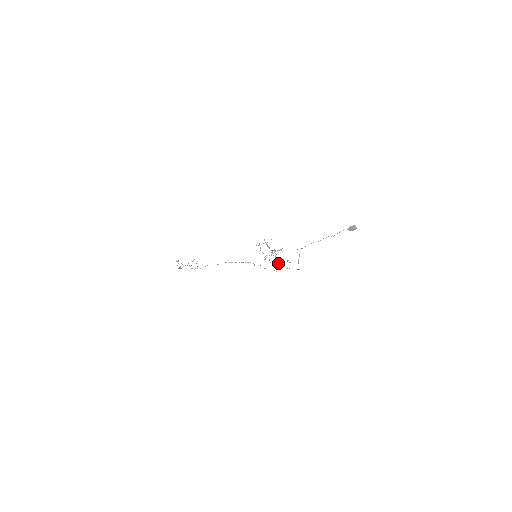
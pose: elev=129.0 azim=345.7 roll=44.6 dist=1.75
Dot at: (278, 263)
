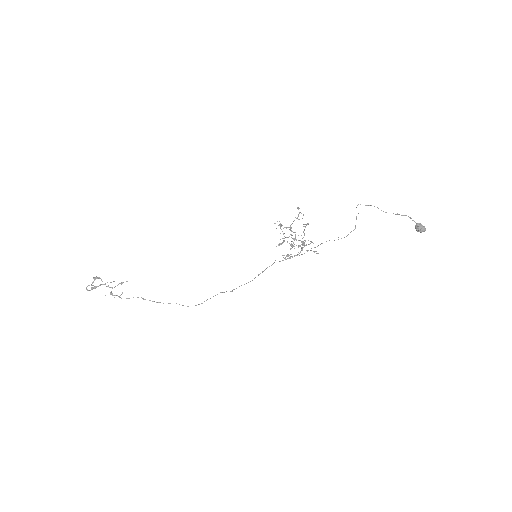
Dot at: occluded
